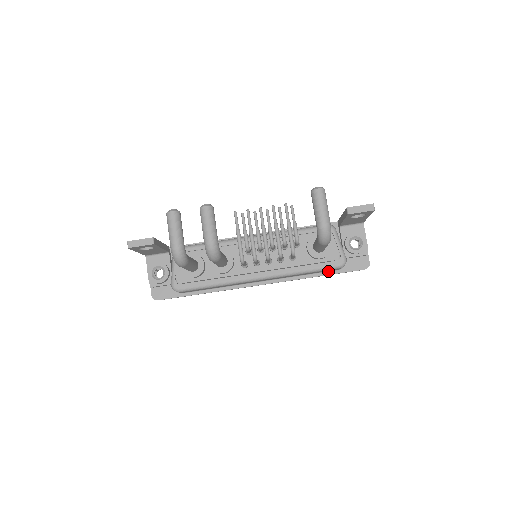
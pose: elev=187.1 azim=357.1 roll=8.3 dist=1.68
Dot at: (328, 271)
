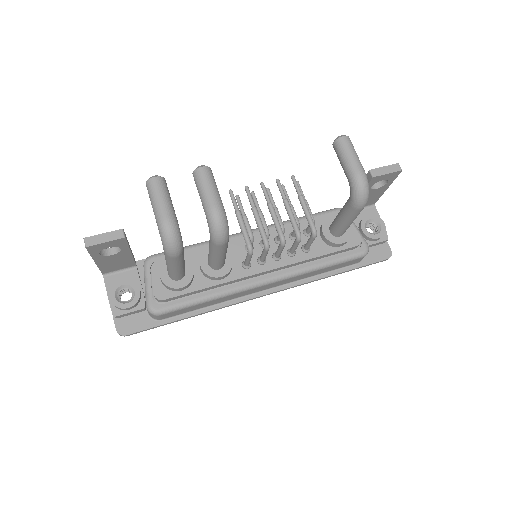
Dot at: (346, 266)
